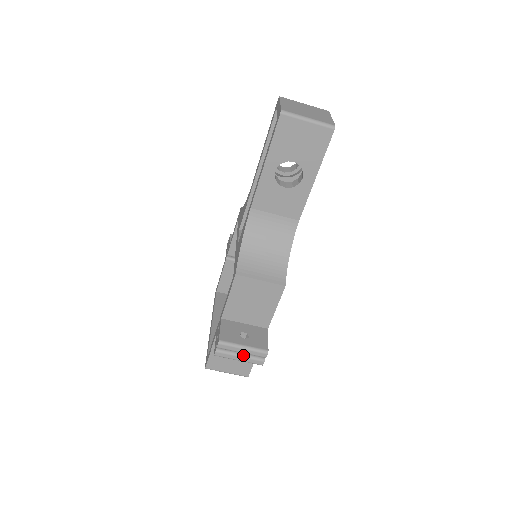
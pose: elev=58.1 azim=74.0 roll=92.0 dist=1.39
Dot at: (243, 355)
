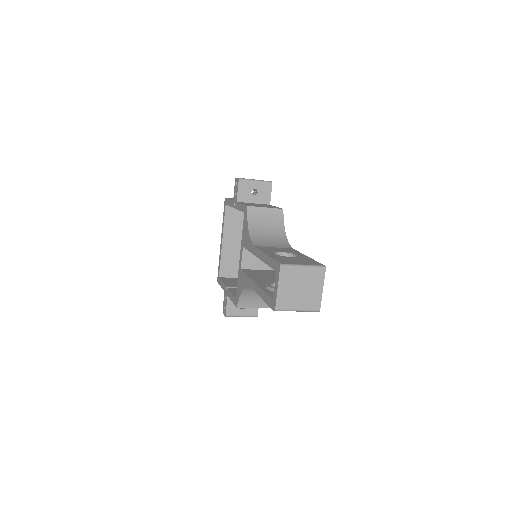
Dot at: occluded
